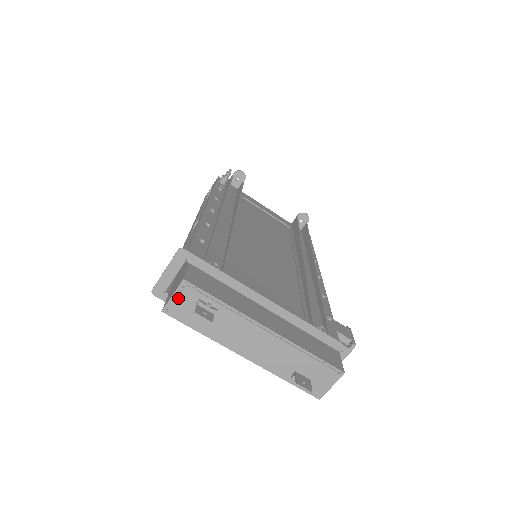
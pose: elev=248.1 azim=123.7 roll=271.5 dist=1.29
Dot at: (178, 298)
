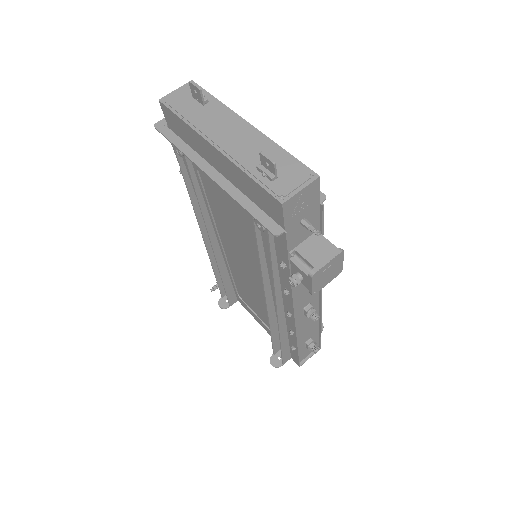
Dot at: (179, 91)
